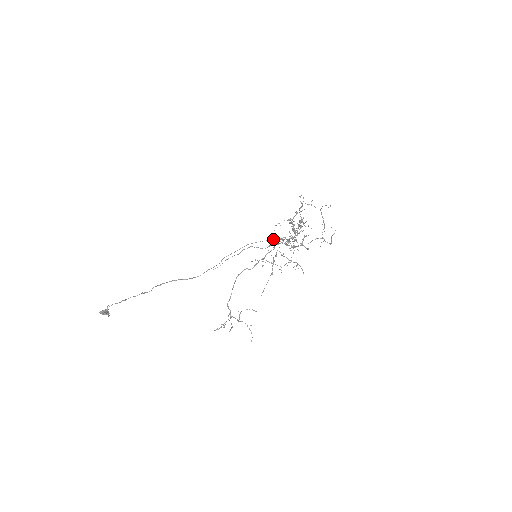
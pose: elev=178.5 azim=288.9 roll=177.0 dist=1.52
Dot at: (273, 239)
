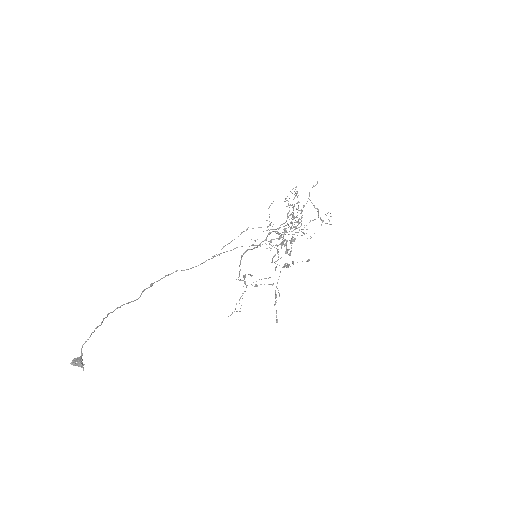
Dot at: occluded
